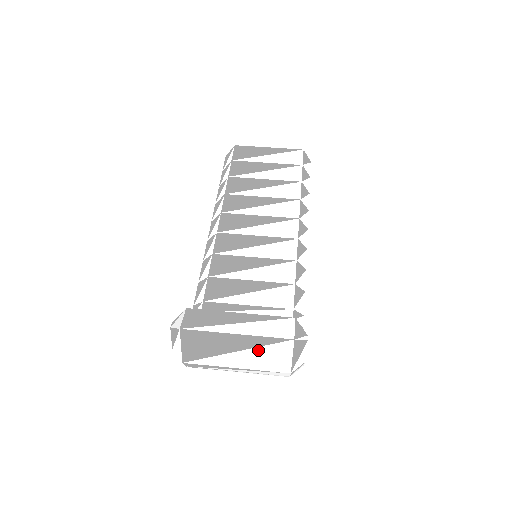
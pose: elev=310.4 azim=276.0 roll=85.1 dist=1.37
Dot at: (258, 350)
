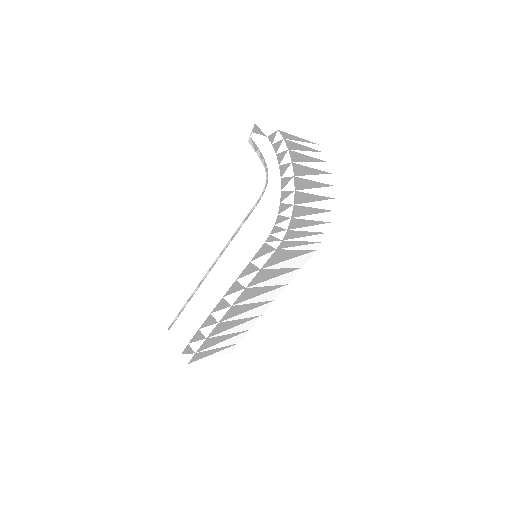
Dot at: occluded
